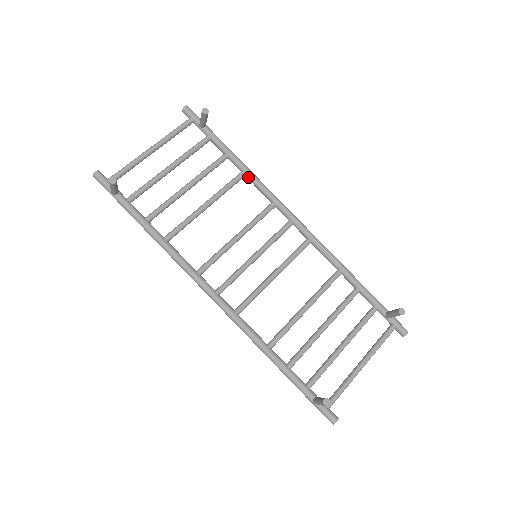
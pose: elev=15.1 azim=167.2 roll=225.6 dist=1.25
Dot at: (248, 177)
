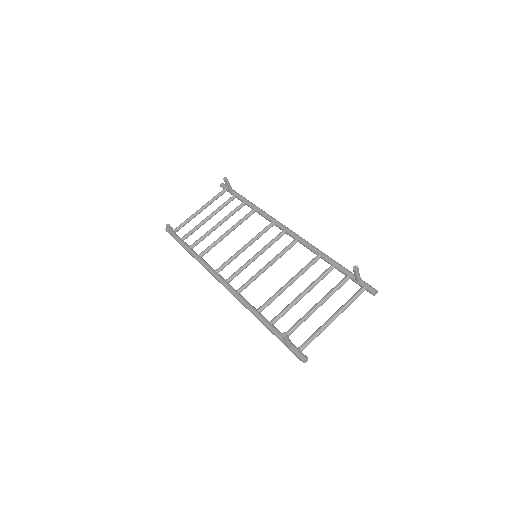
Dot at: (256, 211)
